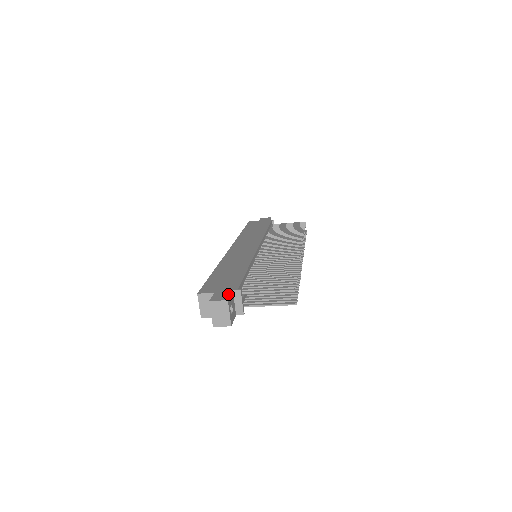
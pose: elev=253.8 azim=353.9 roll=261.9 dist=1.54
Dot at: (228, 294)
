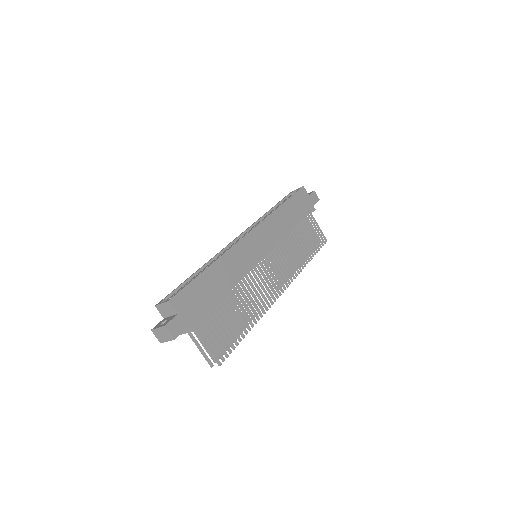
Dot at: (182, 329)
